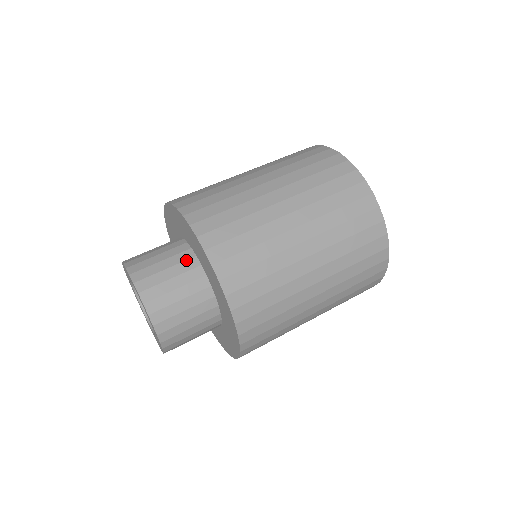
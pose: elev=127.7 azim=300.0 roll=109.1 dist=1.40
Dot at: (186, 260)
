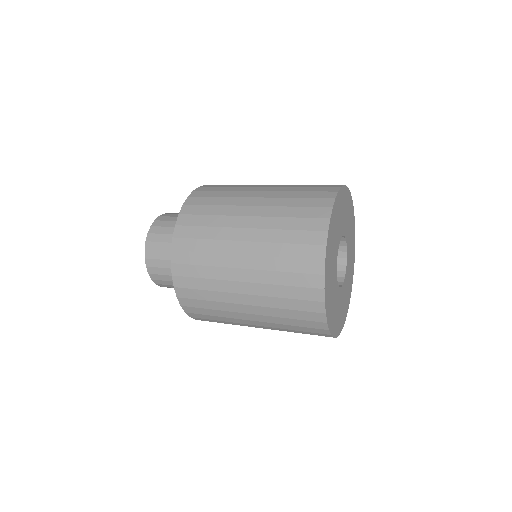
Dot at: occluded
